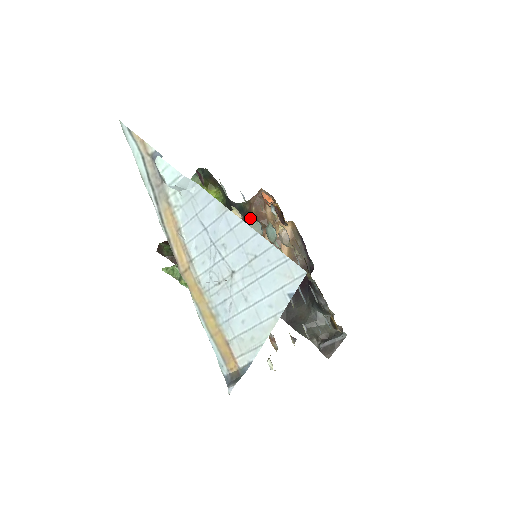
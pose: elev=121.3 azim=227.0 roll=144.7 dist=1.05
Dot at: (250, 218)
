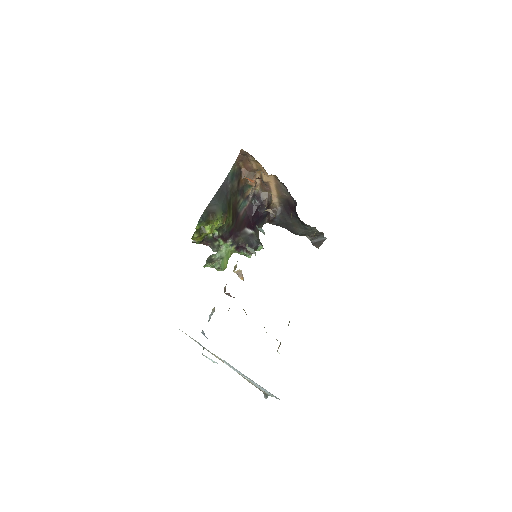
Dot at: (241, 171)
